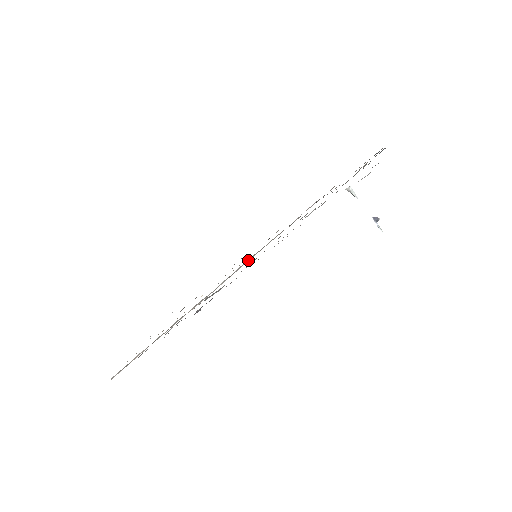
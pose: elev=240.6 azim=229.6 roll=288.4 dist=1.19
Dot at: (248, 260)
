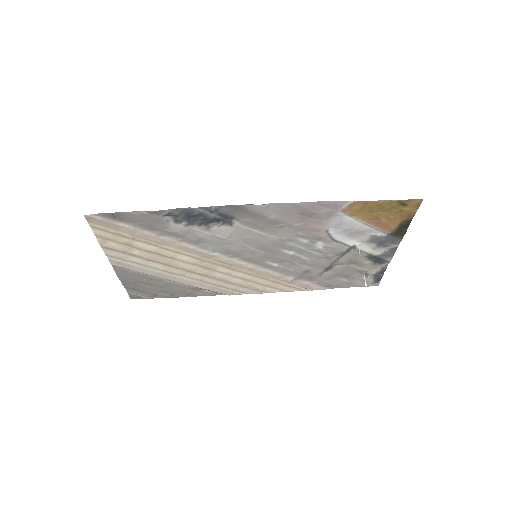
Dot at: (243, 263)
